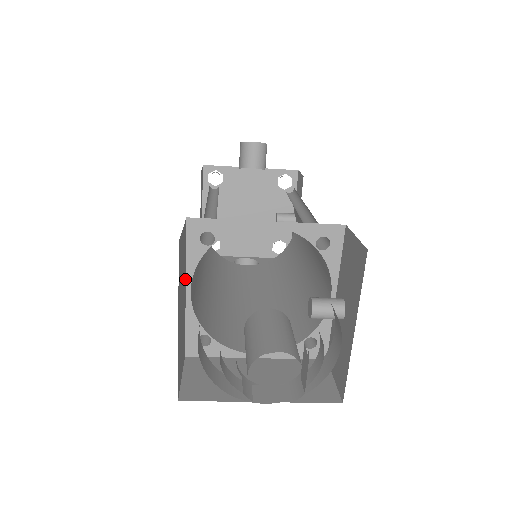
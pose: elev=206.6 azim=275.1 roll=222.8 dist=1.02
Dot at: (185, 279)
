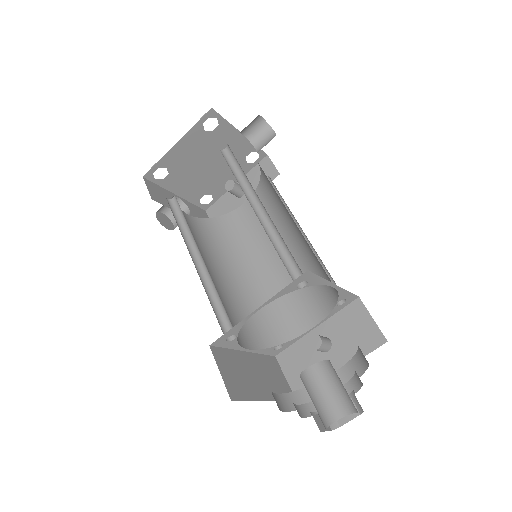
Dot at: occluded
